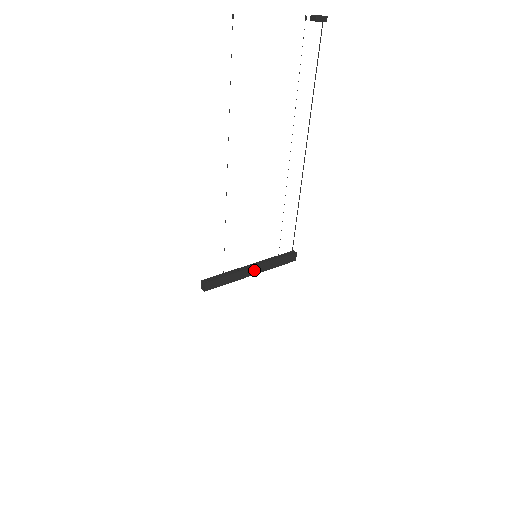
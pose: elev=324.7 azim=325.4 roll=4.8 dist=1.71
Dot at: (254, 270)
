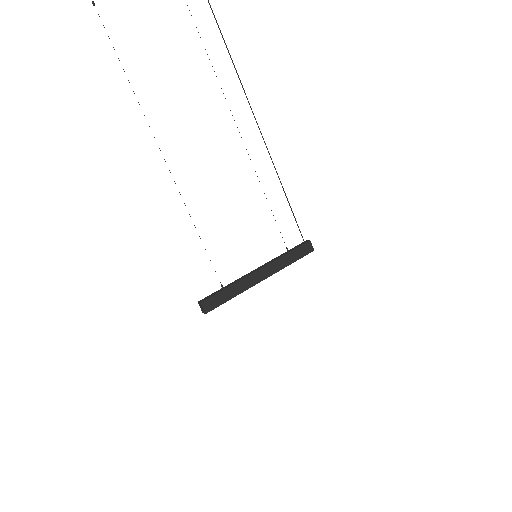
Dot at: (261, 274)
